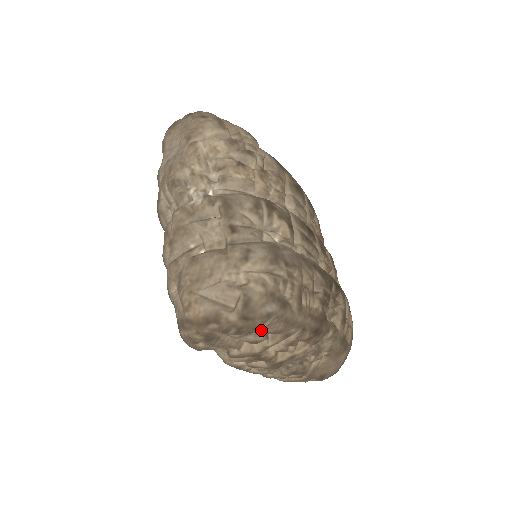
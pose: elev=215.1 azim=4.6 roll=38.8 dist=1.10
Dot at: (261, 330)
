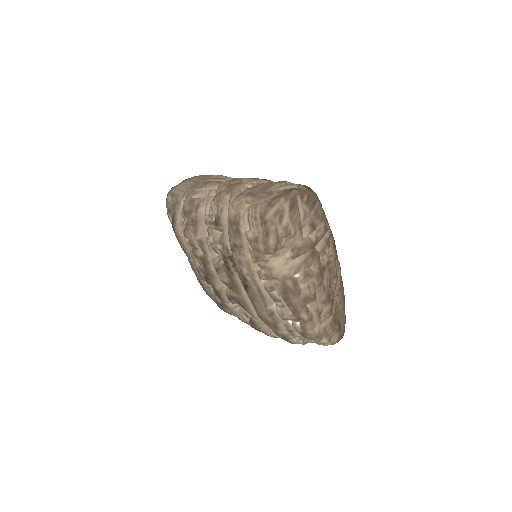
Dot at: (316, 210)
